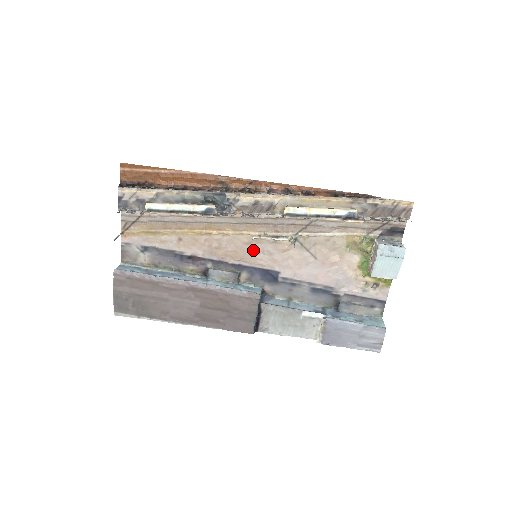
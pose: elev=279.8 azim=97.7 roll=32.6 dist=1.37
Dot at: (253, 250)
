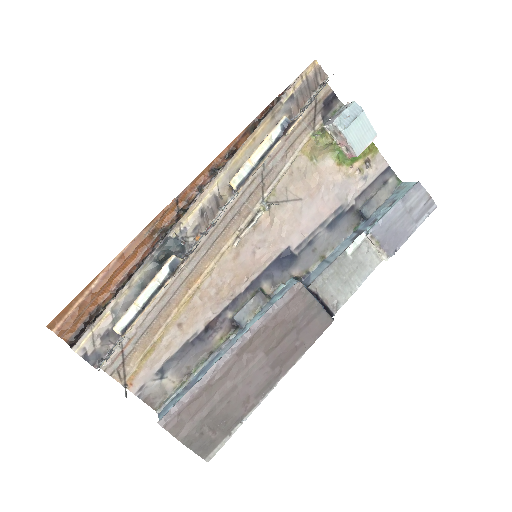
Dot at: (247, 256)
